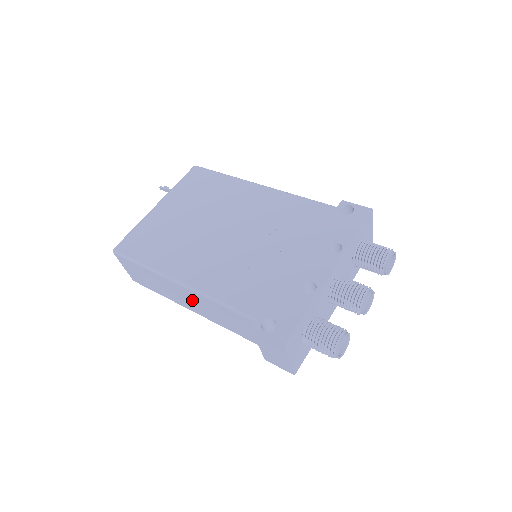
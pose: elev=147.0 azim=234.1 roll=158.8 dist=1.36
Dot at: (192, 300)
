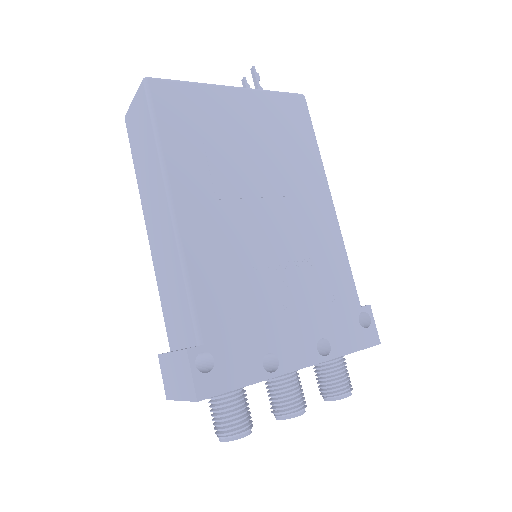
Dot at: (161, 229)
